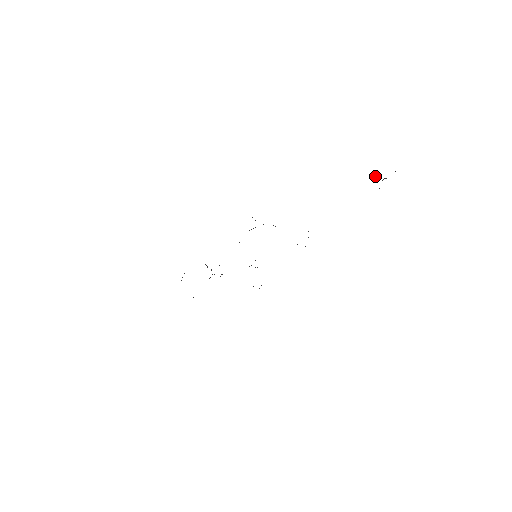
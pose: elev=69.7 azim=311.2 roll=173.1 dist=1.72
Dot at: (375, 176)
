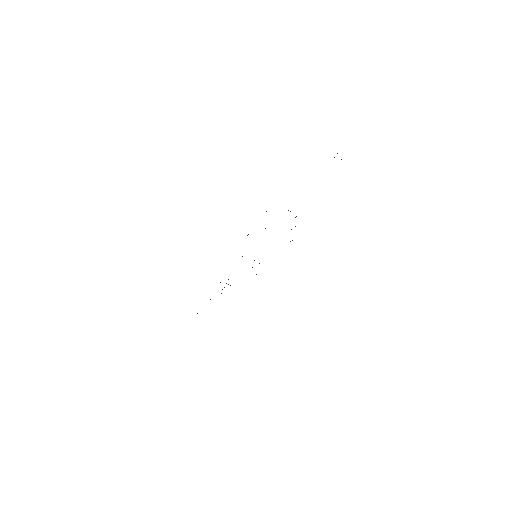
Dot at: occluded
